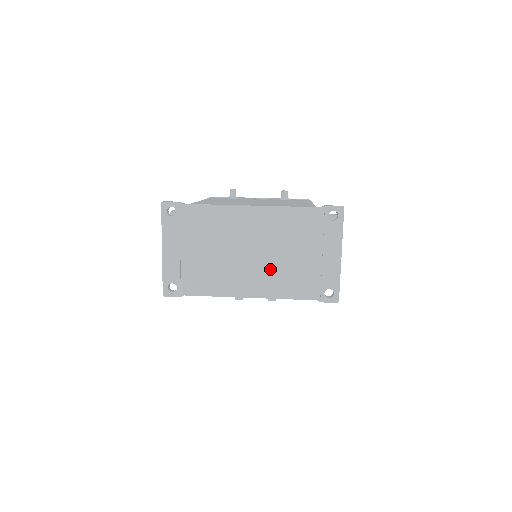
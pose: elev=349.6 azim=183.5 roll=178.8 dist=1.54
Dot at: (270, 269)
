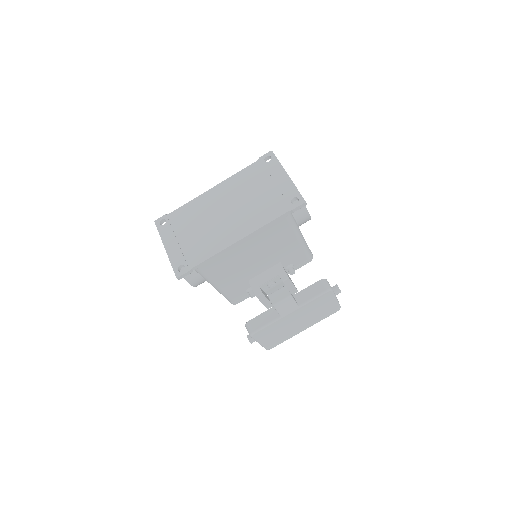
Dot at: (244, 213)
